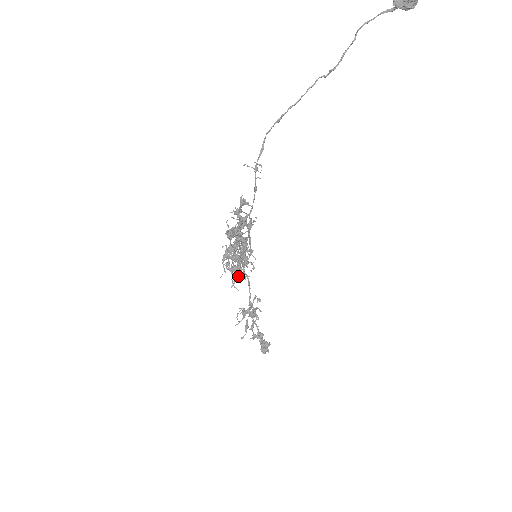
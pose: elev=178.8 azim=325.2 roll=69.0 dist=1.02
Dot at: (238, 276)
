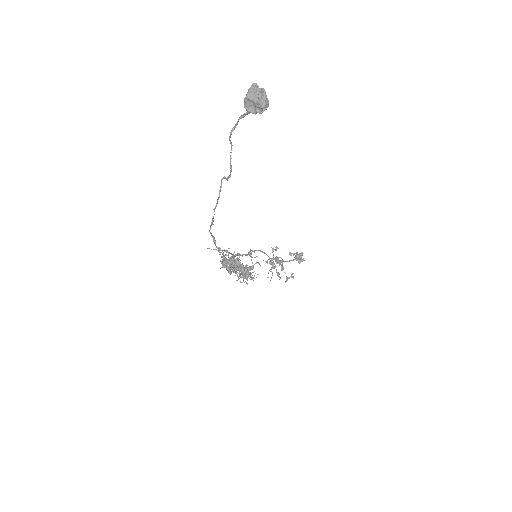
Dot at: occluded
